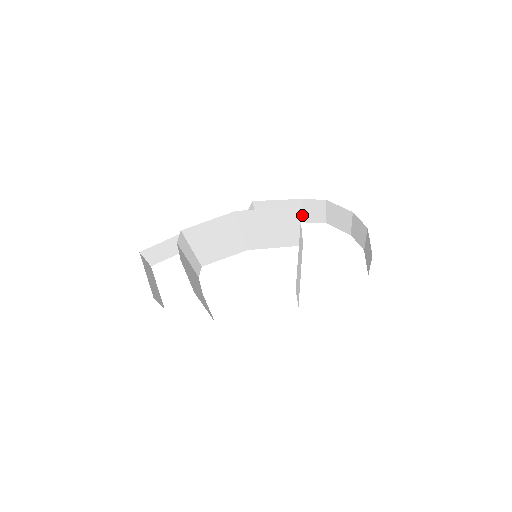
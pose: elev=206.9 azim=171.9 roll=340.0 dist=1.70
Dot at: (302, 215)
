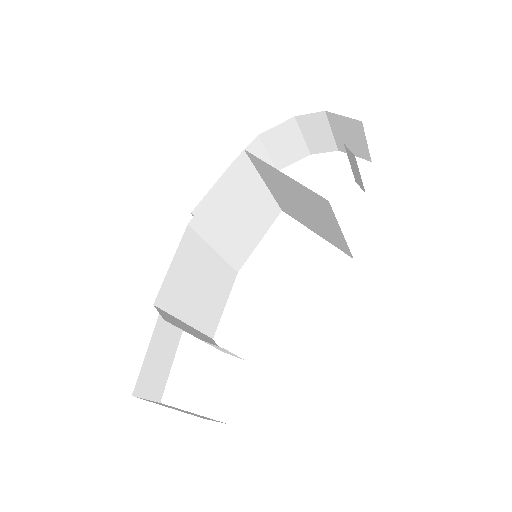
Dot at: occluded
